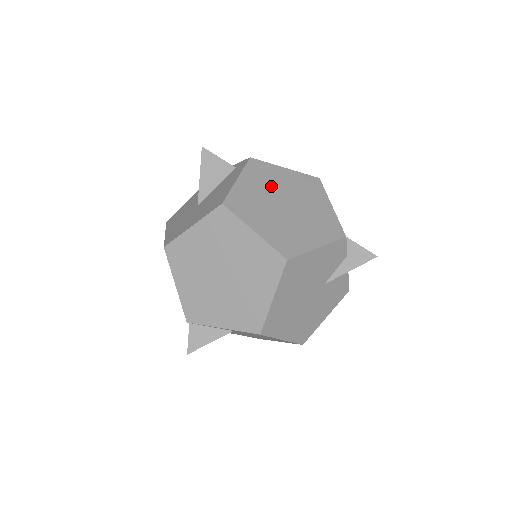
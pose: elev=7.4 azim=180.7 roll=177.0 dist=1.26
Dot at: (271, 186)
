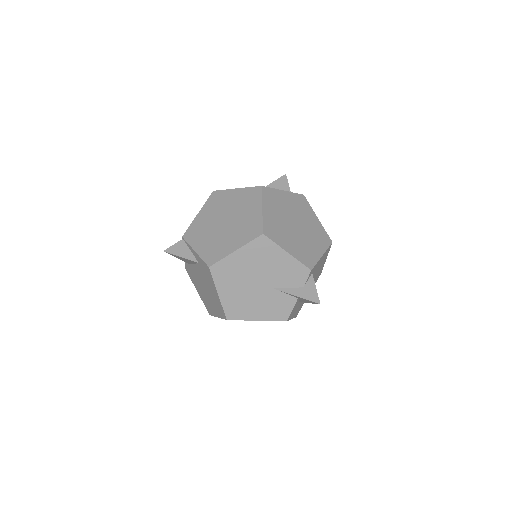
Dot at: (298, 212)
